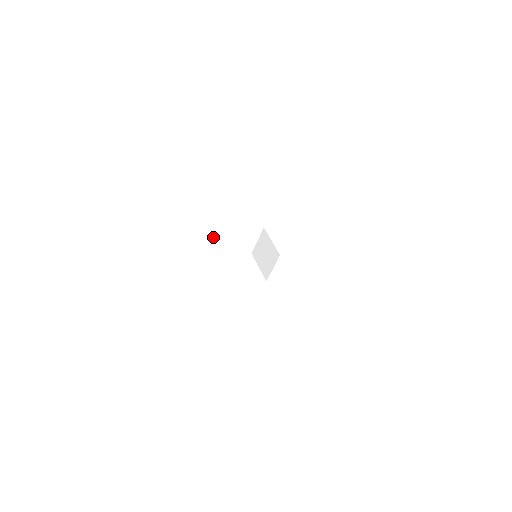
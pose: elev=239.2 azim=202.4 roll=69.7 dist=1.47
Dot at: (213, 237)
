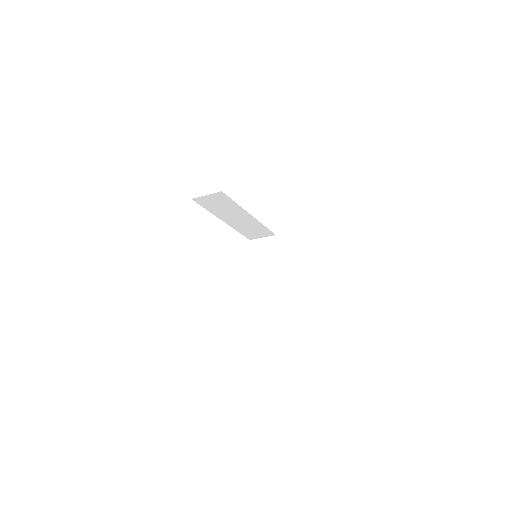
Dot at: (237, 222)
